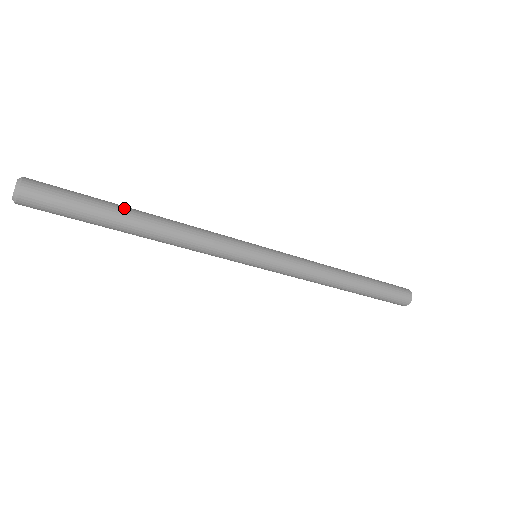
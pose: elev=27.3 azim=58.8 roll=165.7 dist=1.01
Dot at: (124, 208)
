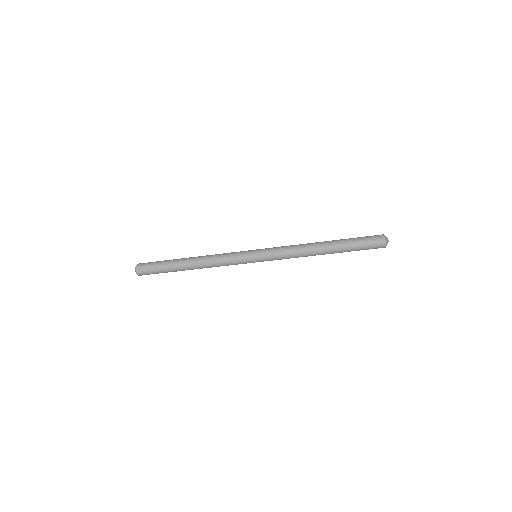
Dot at: (178, 262)
